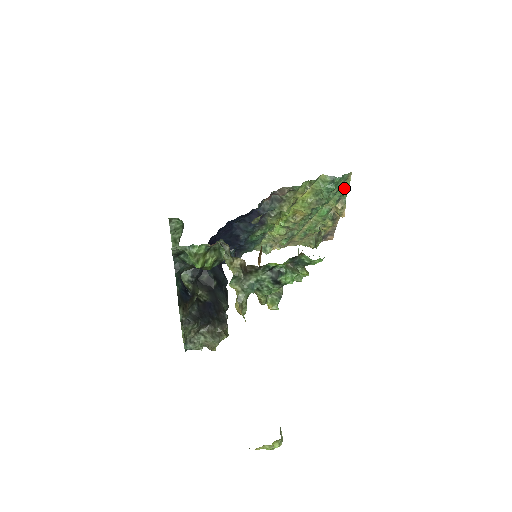
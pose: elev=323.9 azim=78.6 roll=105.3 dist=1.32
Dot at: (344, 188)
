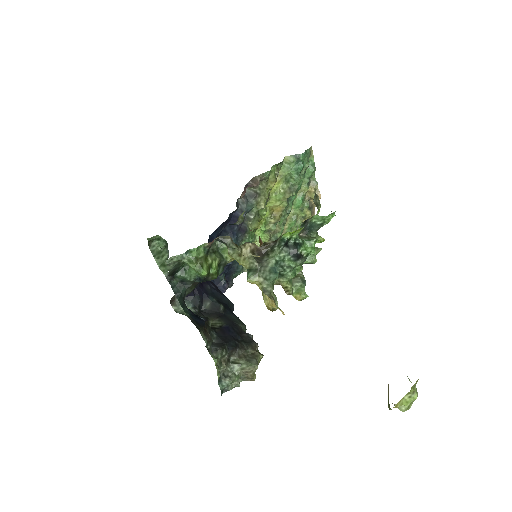
Dot at: (310, 166)
